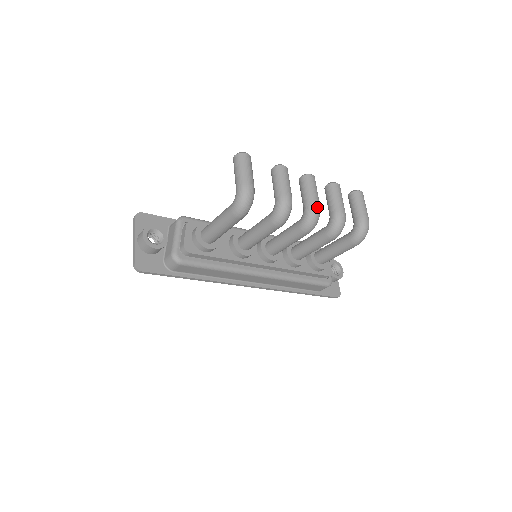
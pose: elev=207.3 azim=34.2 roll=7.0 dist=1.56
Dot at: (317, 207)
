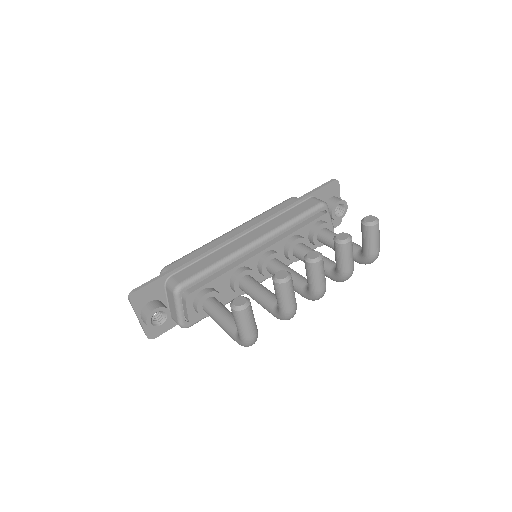
Dot at: (323, 293)
